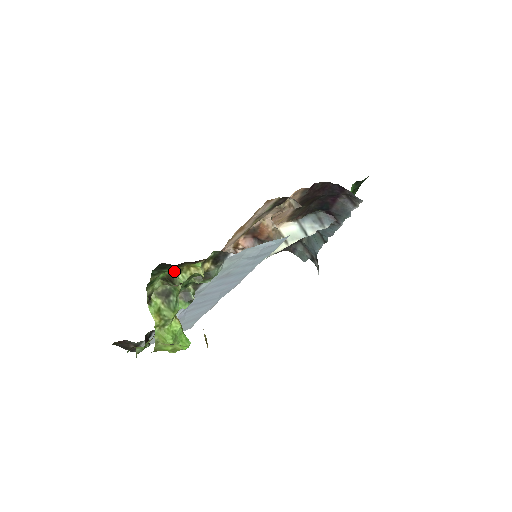
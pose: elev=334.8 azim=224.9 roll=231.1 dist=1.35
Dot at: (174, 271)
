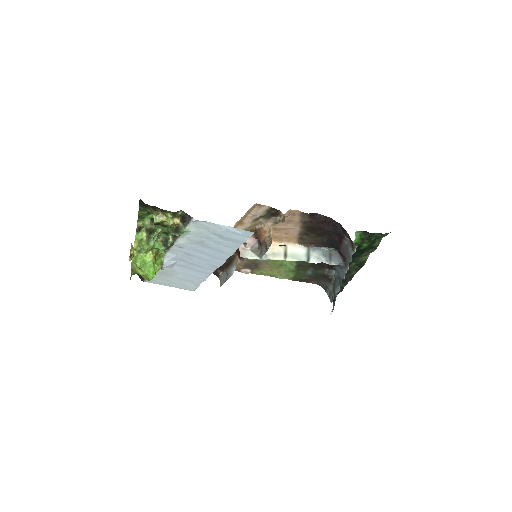
Dot at: (152, 213)
